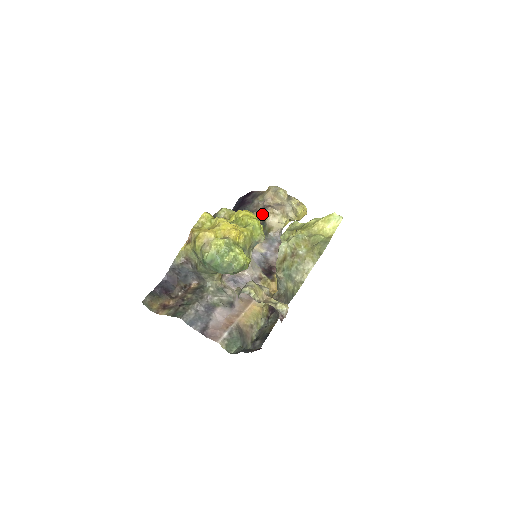
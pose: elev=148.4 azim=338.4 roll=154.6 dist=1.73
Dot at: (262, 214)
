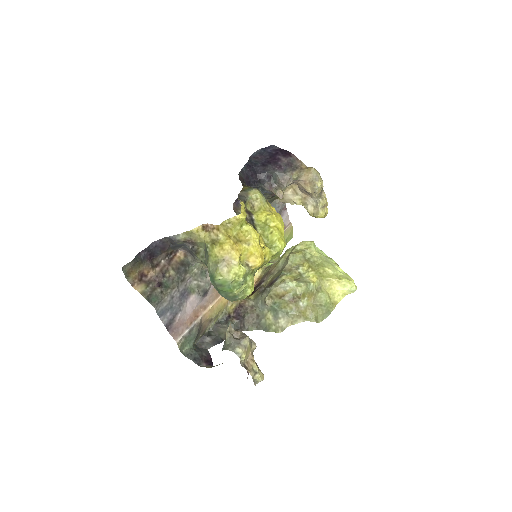
Dot at: occluded
